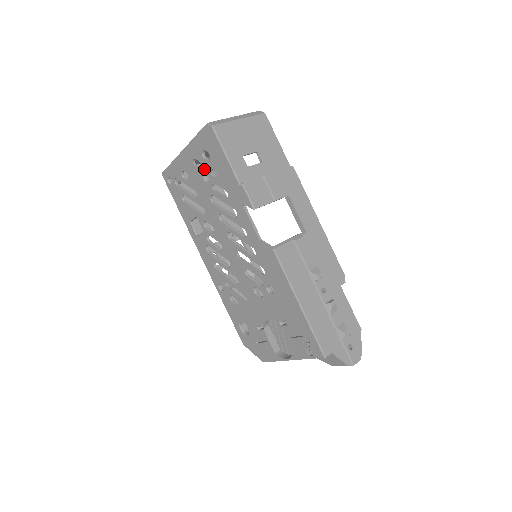
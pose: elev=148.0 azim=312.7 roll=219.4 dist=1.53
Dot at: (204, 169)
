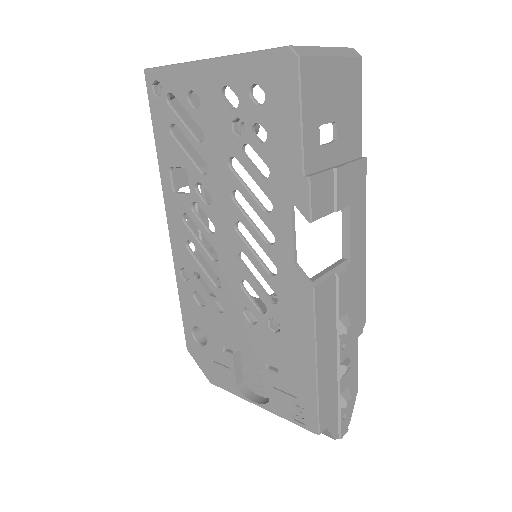
Dot at: (241, 113)
